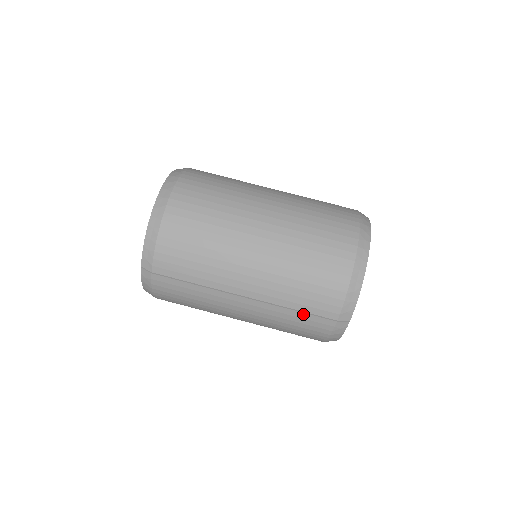
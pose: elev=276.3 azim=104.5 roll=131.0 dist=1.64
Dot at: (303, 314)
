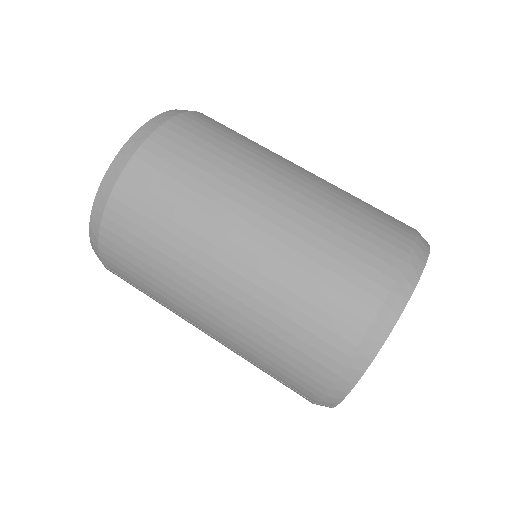
Dot at: (273, 377)
